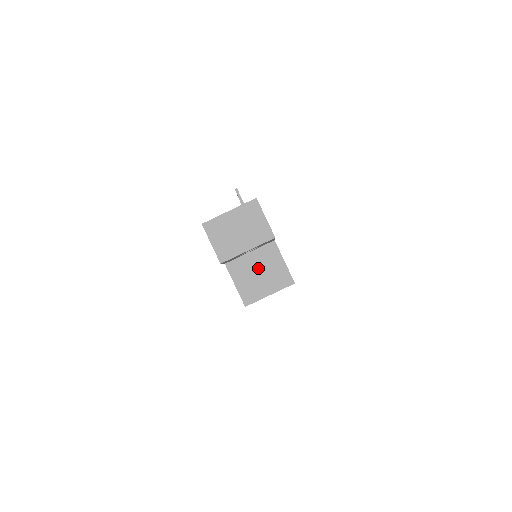
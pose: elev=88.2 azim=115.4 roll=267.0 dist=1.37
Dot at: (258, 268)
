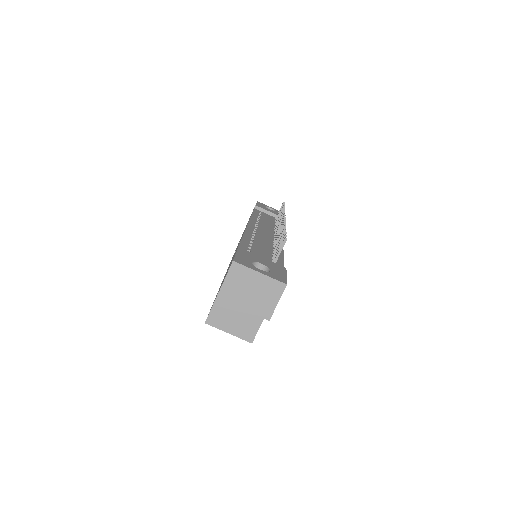
Dot at: (240, 310)
